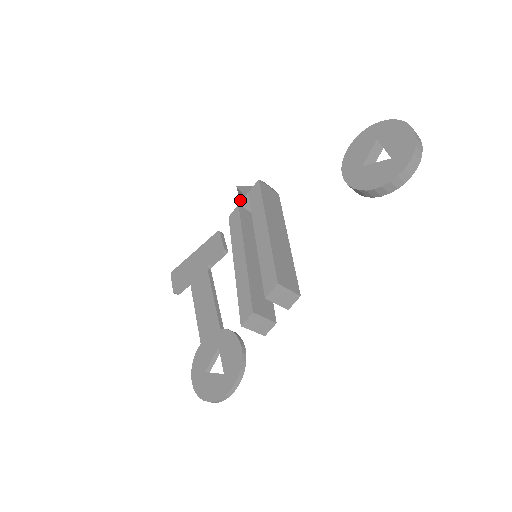
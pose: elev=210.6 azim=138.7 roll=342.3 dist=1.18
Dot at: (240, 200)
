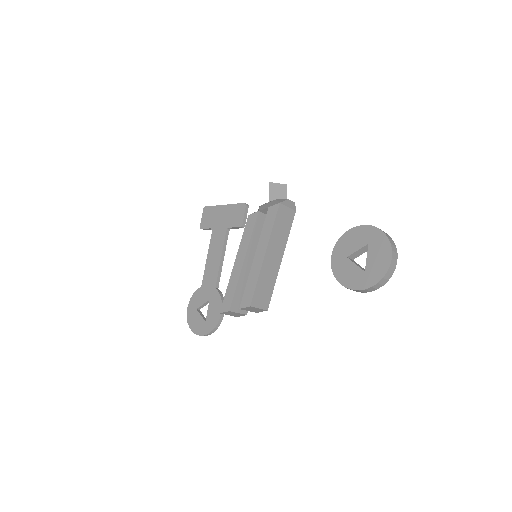
Dot at: occluded
